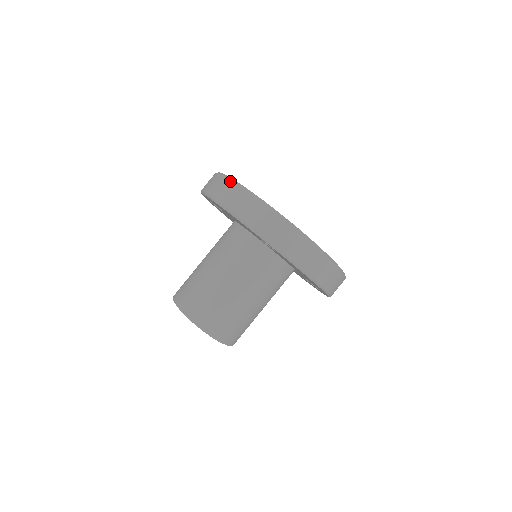
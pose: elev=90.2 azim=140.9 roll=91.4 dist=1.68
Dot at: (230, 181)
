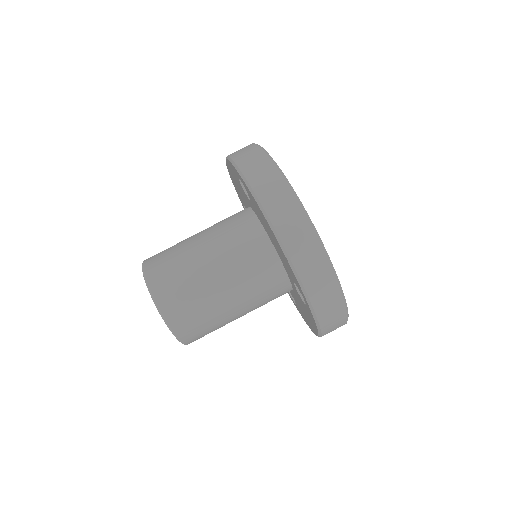
Dot at: (302, 213)
